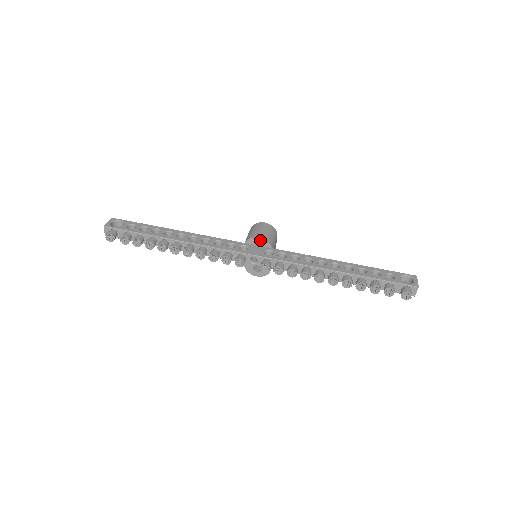
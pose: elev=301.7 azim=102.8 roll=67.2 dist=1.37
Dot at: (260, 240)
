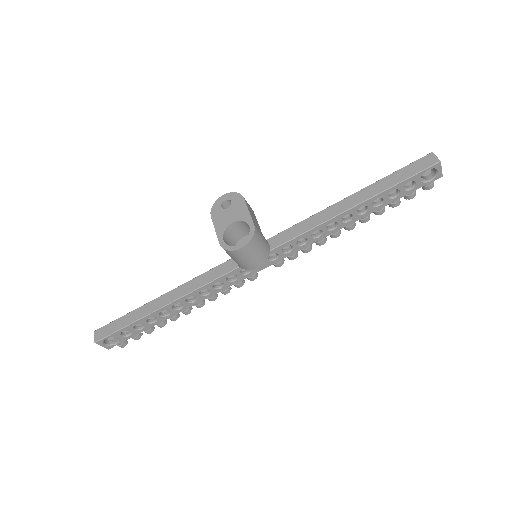
Dot at: (258, 264)
